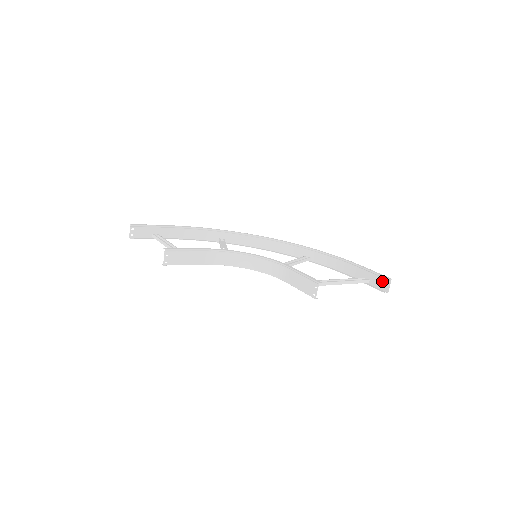
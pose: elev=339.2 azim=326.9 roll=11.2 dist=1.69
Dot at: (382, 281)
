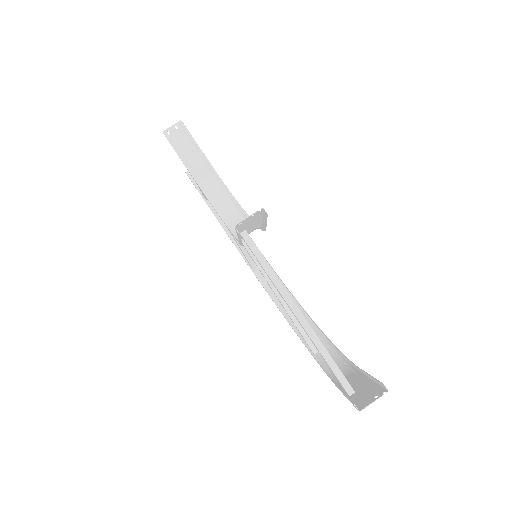
Dot at: (370, 394)
